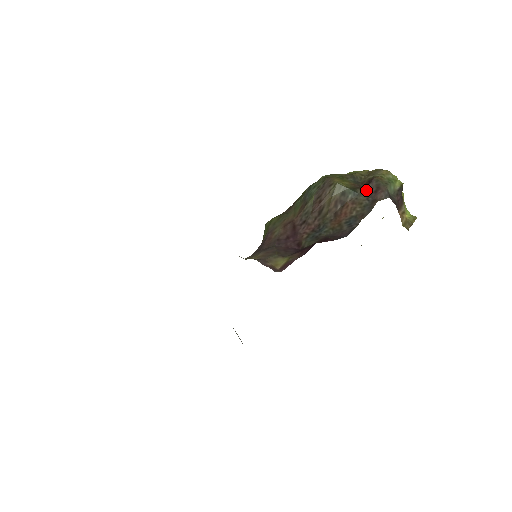
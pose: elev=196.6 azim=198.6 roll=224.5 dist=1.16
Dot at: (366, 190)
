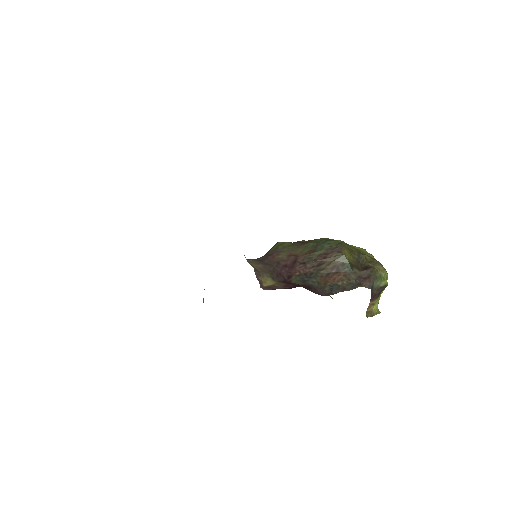
Dot at: (360, 273)
